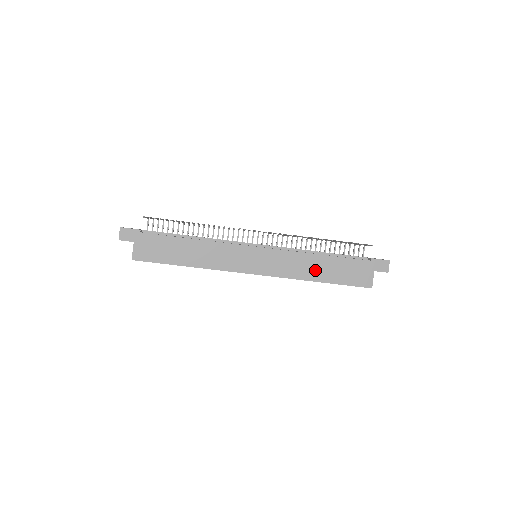
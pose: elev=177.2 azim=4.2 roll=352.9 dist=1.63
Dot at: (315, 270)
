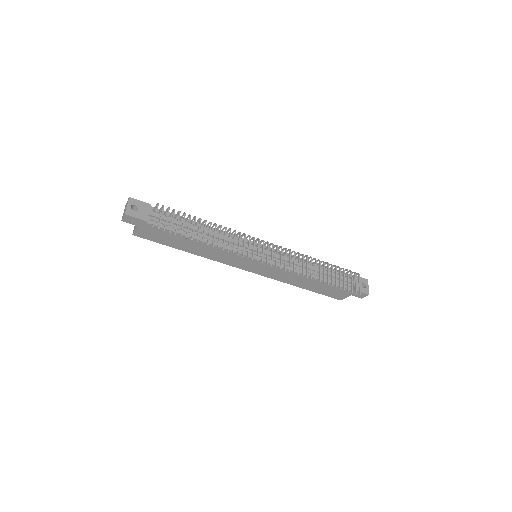
Dot at: (302, 282)
